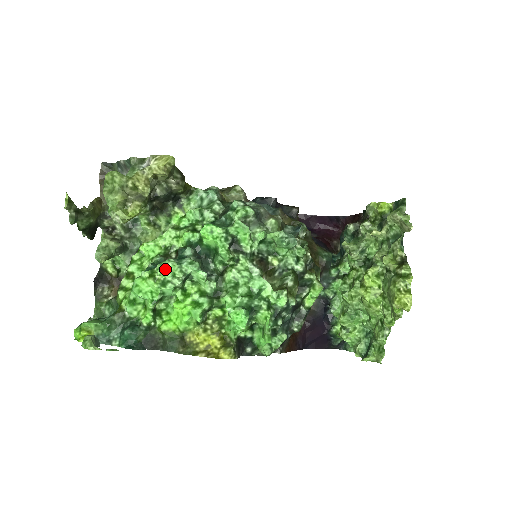
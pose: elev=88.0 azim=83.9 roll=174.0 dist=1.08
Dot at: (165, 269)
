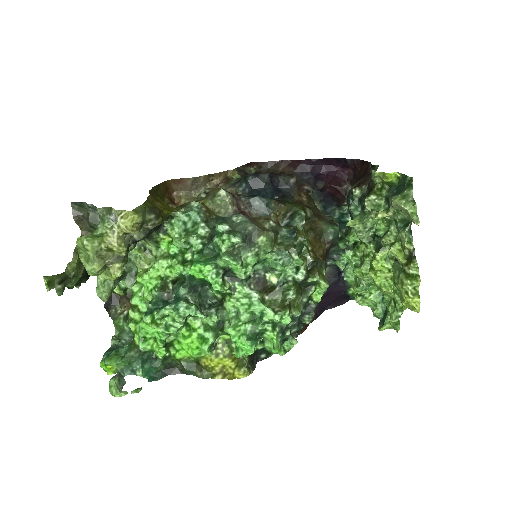
Dot at: (164, 316)
